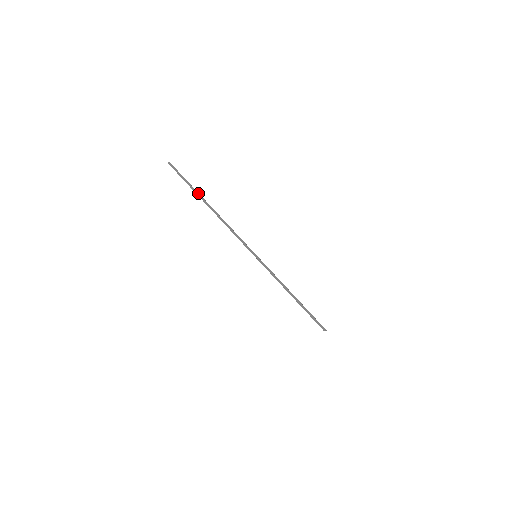
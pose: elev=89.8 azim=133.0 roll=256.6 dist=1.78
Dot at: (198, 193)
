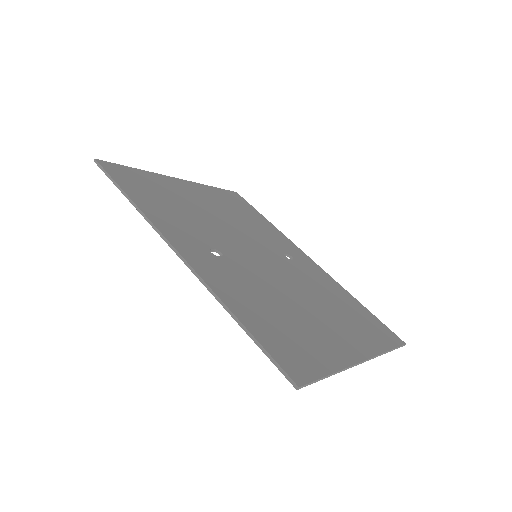
Dot at: (124, 193)
